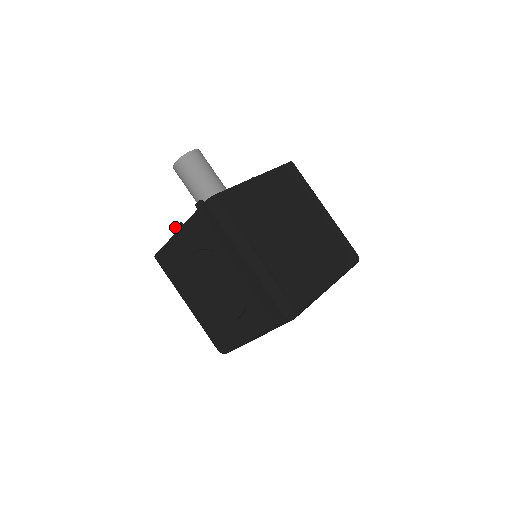
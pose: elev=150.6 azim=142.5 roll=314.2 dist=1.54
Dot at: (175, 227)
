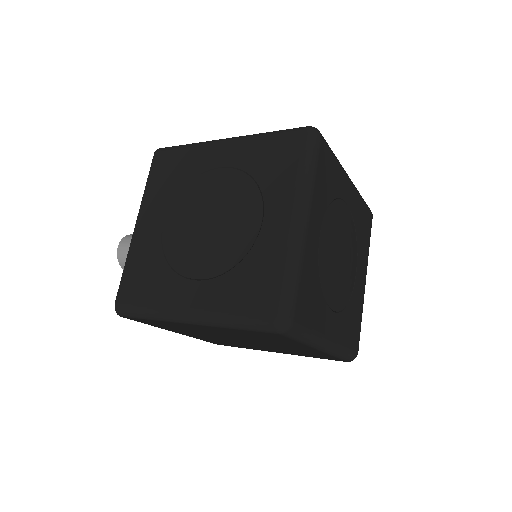
Dot at: occluded
